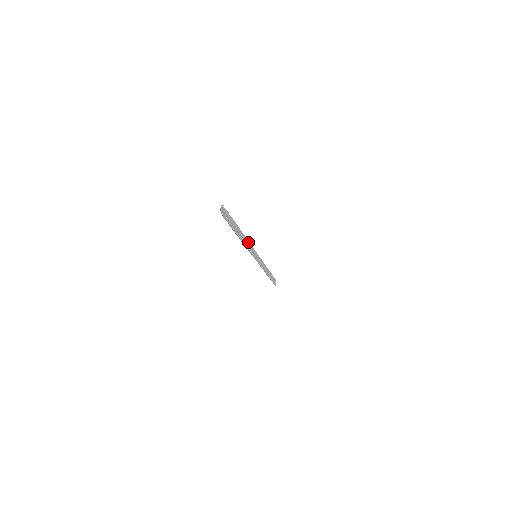
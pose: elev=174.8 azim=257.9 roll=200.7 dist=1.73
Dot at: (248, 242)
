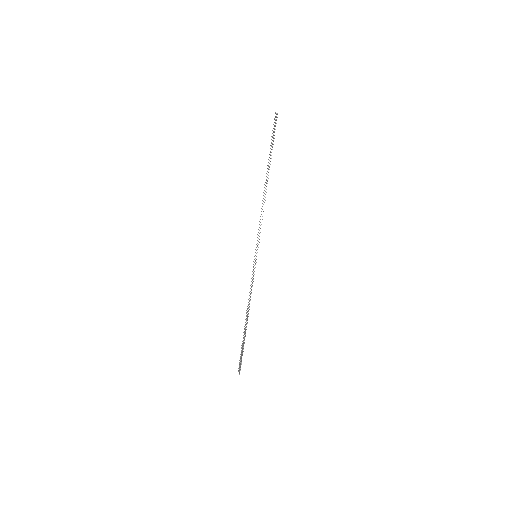
Dot at: occluded
